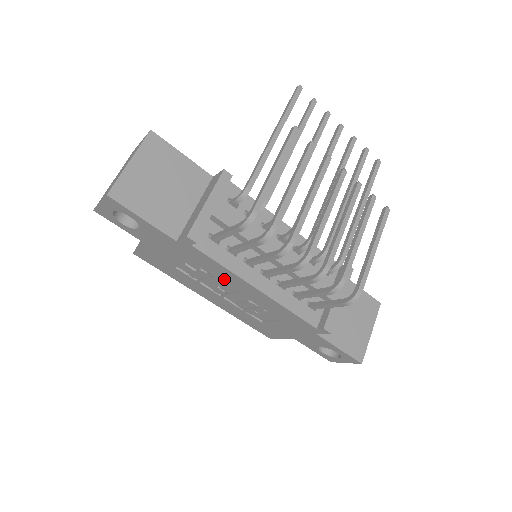
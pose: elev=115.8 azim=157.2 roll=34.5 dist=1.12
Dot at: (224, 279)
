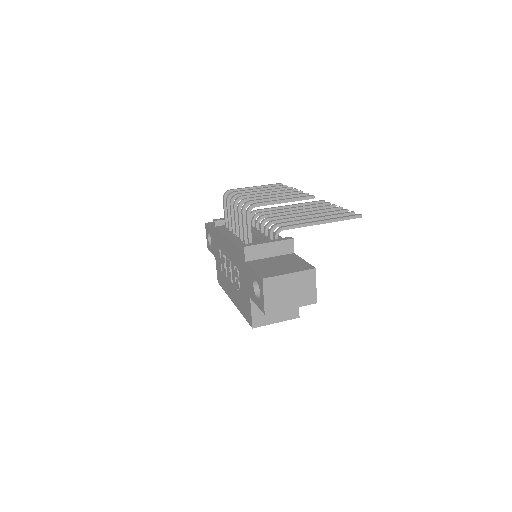
Dot at: (224, 249)
